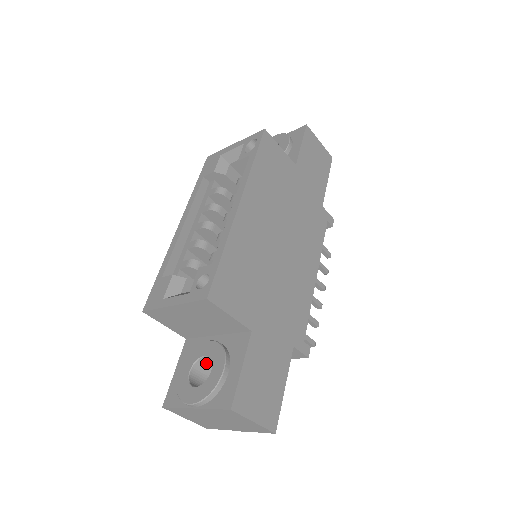
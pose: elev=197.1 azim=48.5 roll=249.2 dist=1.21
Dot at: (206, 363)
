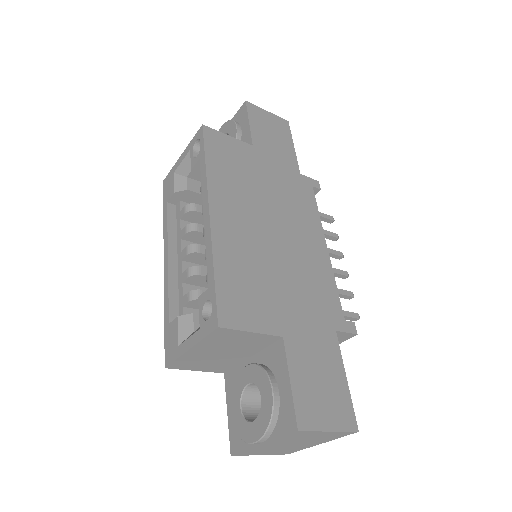
Dot at: (254, 390)
